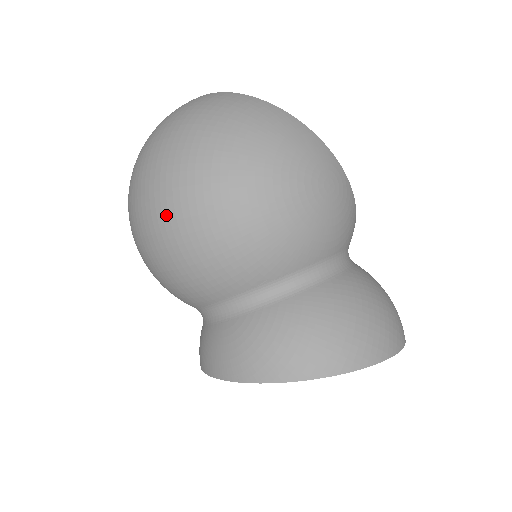
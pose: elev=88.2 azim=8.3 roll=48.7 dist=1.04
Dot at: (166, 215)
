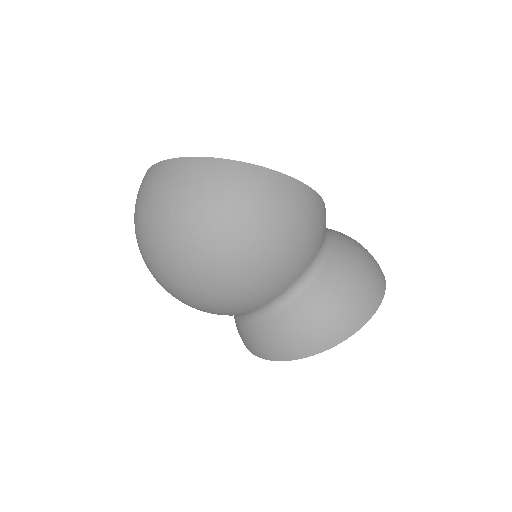
Dot at: (191, 282)
